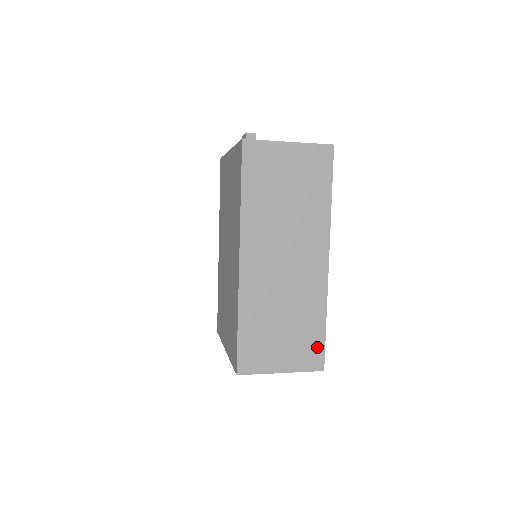
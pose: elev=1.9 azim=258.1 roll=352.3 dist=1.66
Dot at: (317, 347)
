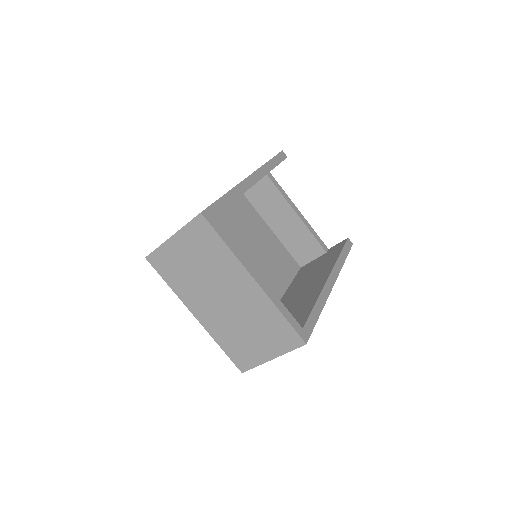
Dot at: occluded
